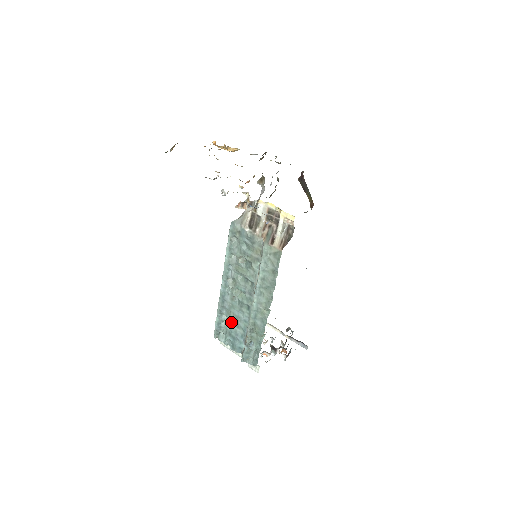
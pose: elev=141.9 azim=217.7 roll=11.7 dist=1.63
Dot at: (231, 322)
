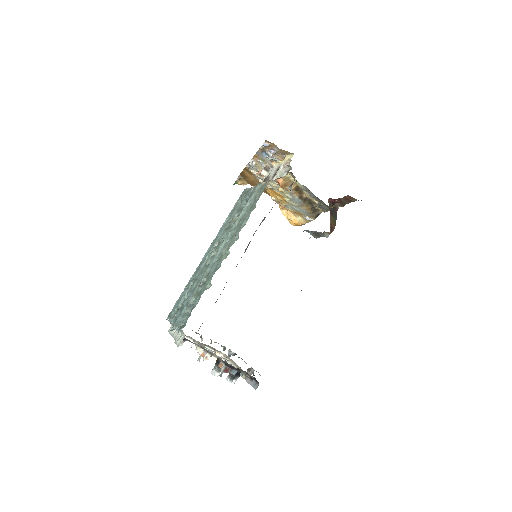
Dot at: (191, 291)
